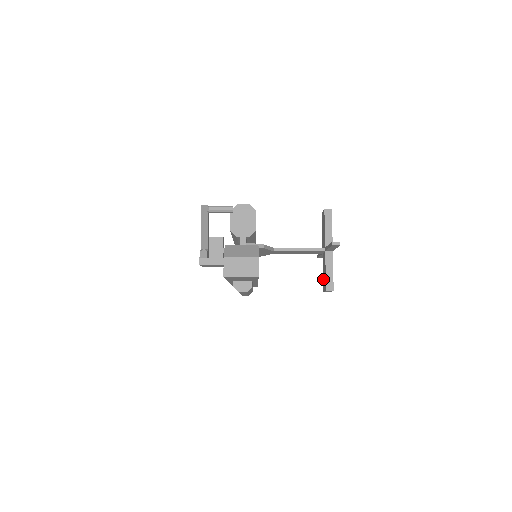
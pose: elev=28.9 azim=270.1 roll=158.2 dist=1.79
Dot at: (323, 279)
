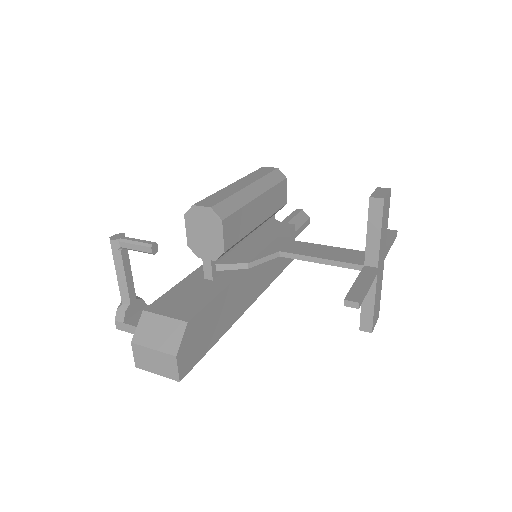
Dot at: occluded
